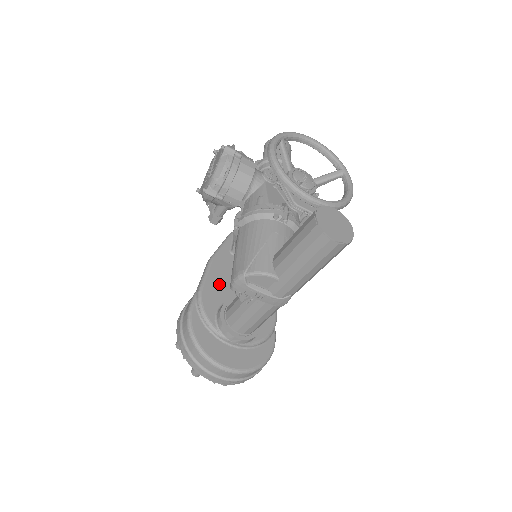
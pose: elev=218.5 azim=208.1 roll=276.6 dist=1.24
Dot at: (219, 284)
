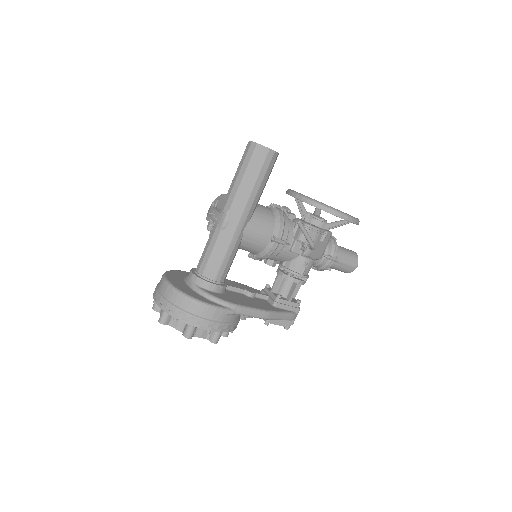
Dot at: occluded
